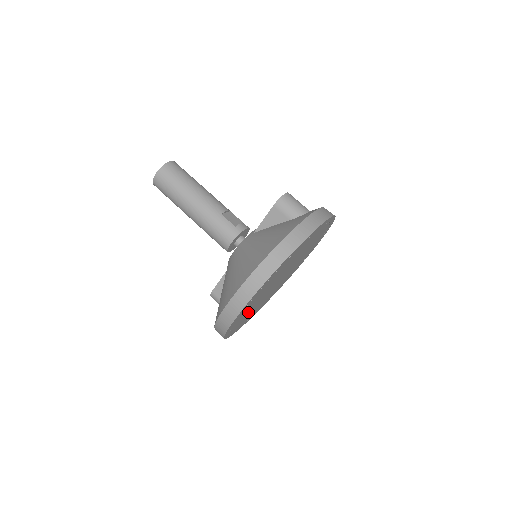
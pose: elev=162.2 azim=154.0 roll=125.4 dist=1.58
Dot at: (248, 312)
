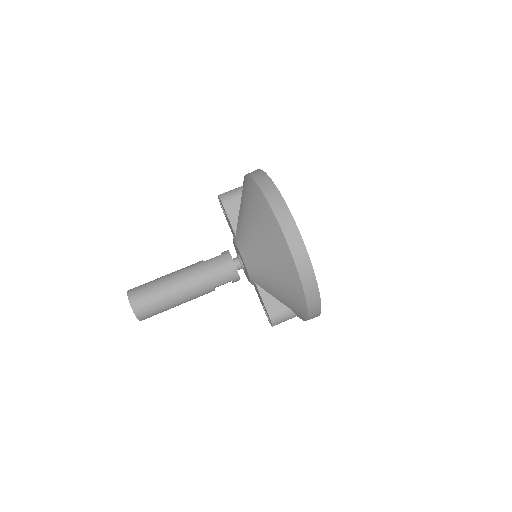
Dot at: occluded
